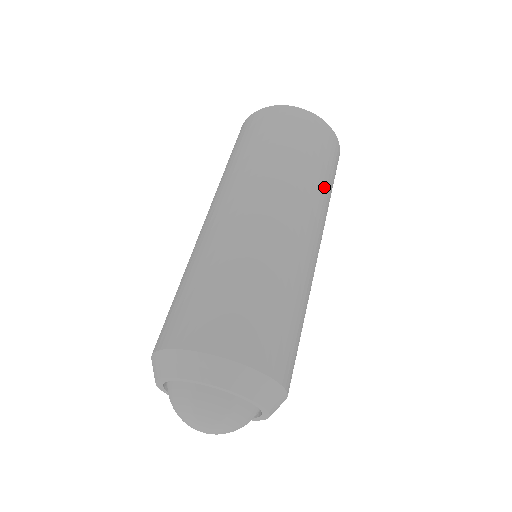
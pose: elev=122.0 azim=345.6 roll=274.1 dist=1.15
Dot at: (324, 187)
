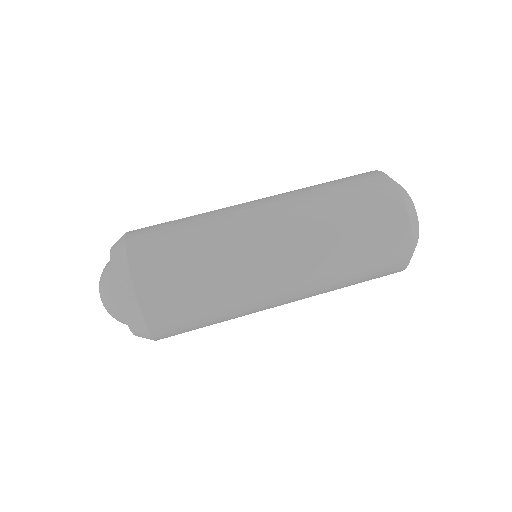
Dot at: (334, 220)
